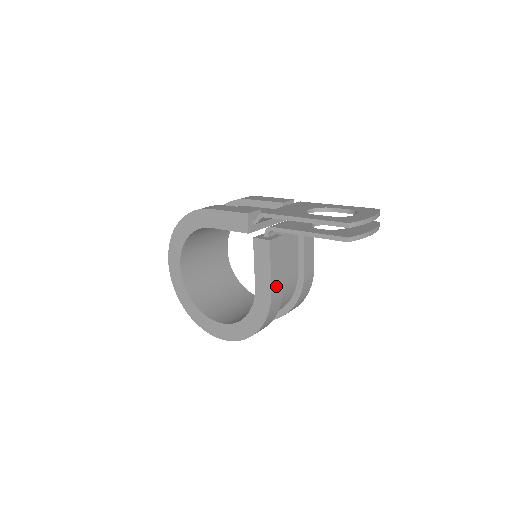
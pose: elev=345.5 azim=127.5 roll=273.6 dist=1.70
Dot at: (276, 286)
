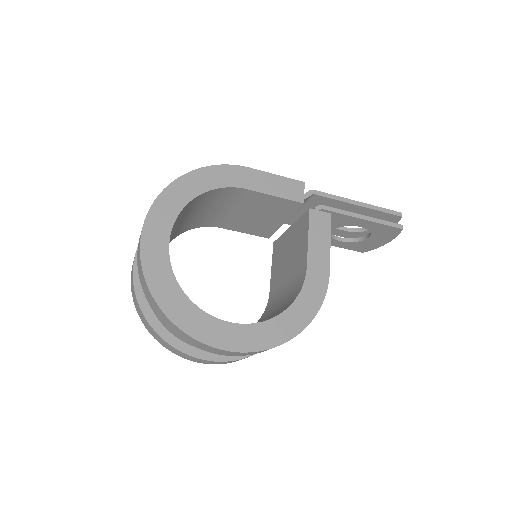
Dot at: occluded
